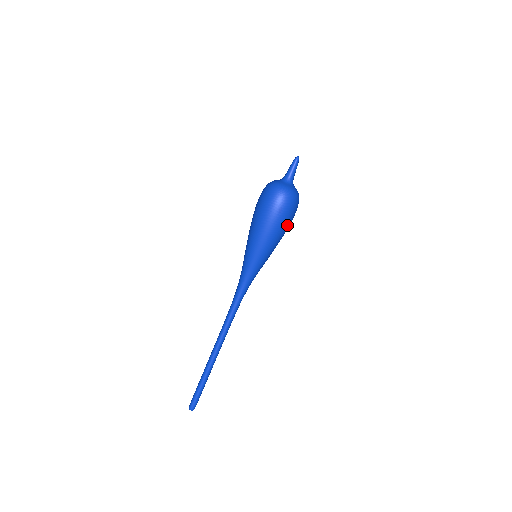
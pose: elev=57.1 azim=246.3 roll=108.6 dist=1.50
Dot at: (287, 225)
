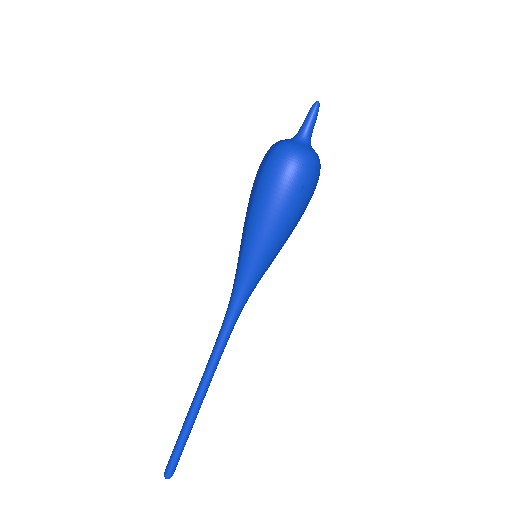
Dot at: (305, 208)
